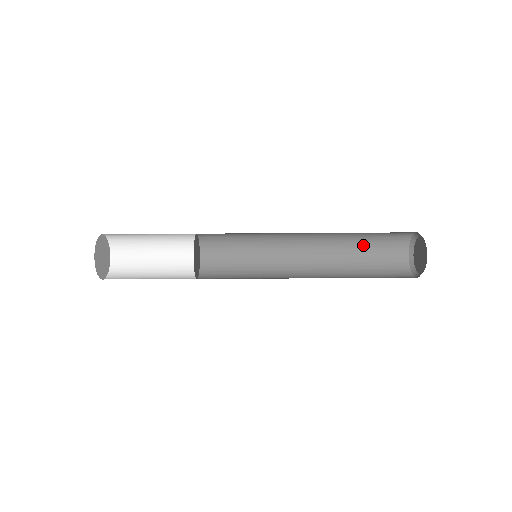
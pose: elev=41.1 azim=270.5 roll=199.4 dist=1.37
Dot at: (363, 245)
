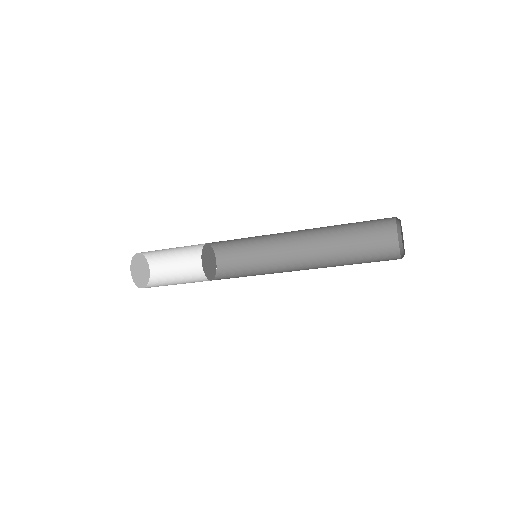
Dot at: (354, 238)
